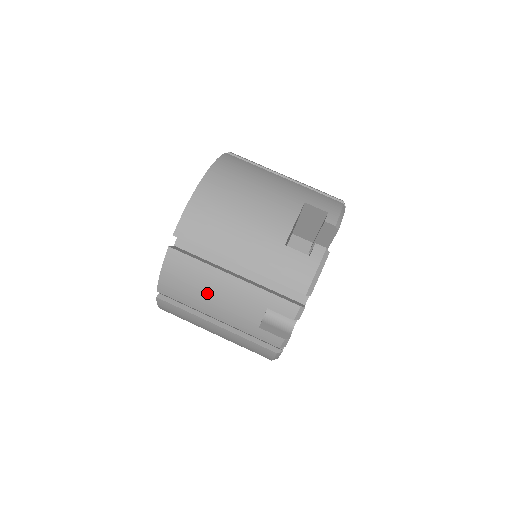
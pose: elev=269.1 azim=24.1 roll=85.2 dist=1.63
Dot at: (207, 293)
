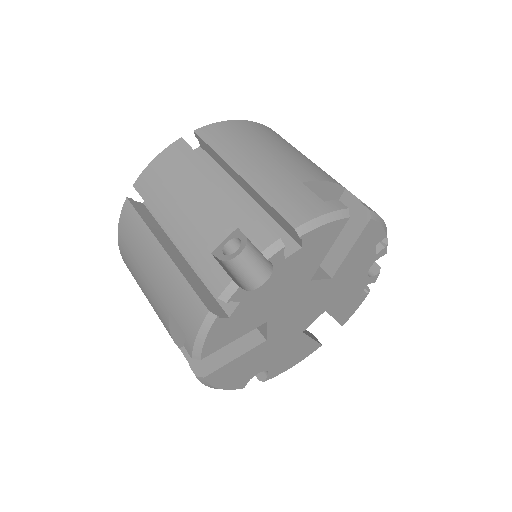
Dot at: (183, 193)
